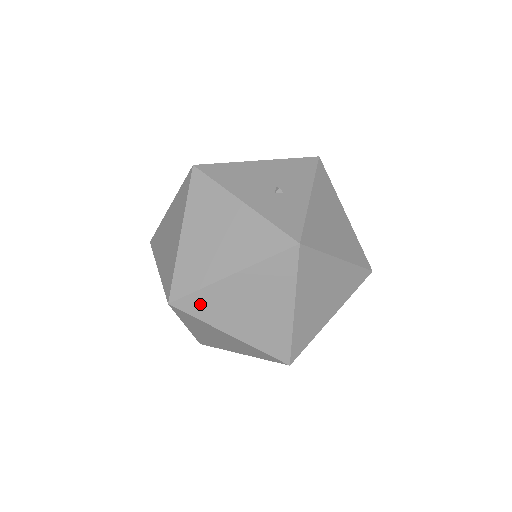
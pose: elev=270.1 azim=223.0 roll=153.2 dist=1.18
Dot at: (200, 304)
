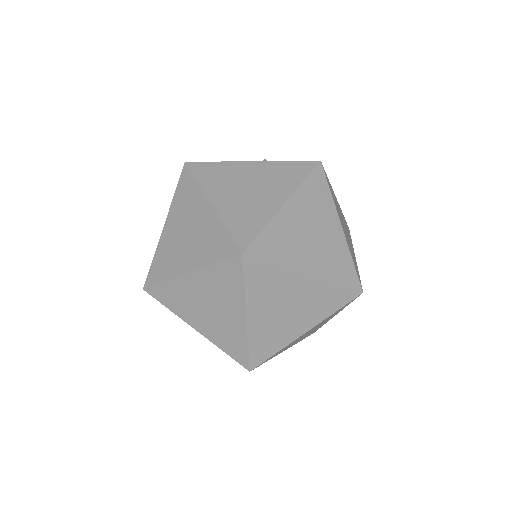
Dot at: (270, 244)
